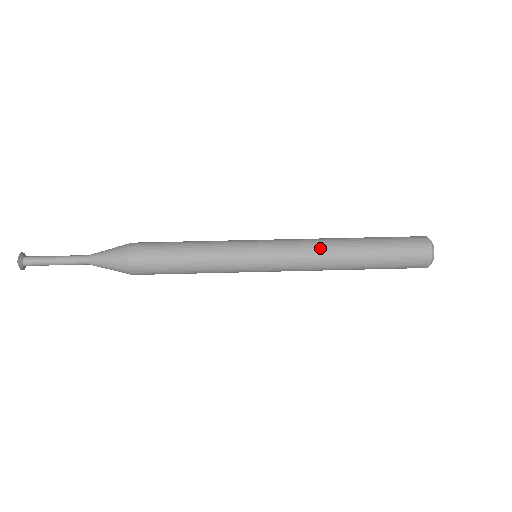
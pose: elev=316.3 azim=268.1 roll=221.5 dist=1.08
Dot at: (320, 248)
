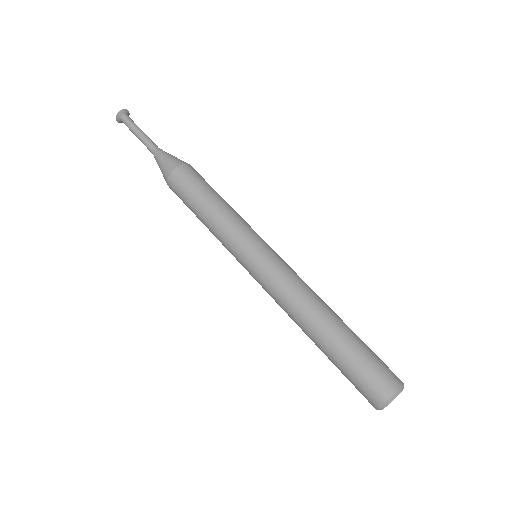
Dot at: (300, 298)
